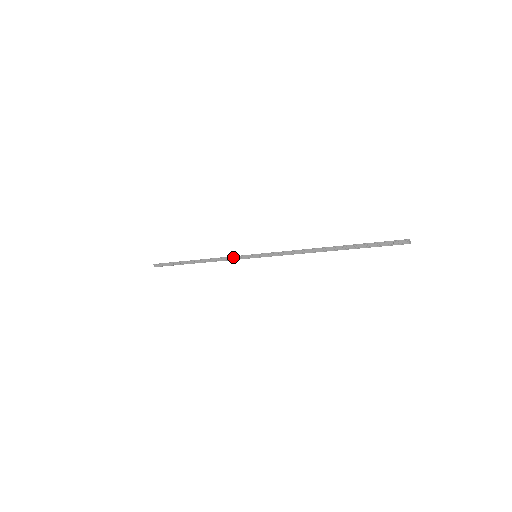
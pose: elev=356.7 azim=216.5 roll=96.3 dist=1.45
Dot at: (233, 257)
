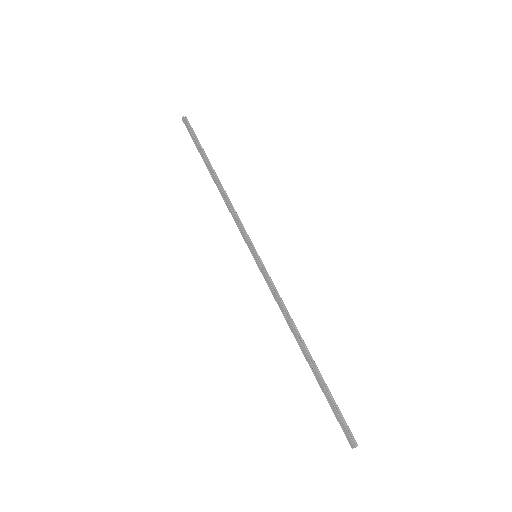
Dot at: (240, 227)
